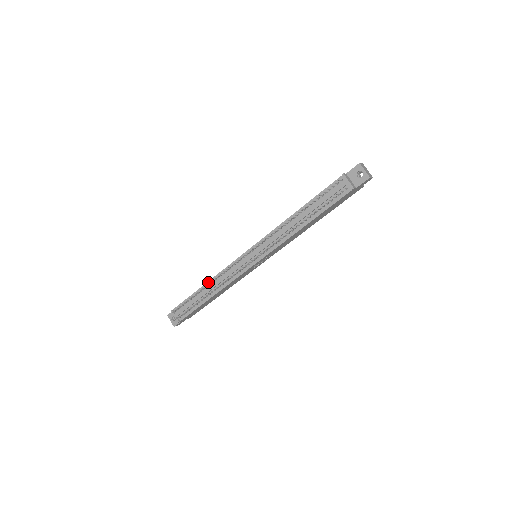
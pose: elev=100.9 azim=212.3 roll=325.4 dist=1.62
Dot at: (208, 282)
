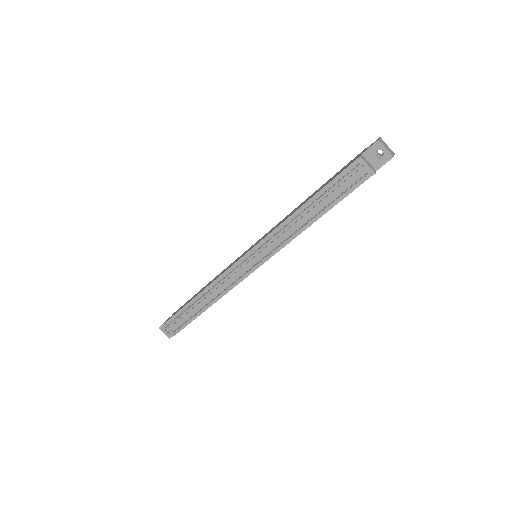
Dot at: (203, 291)
